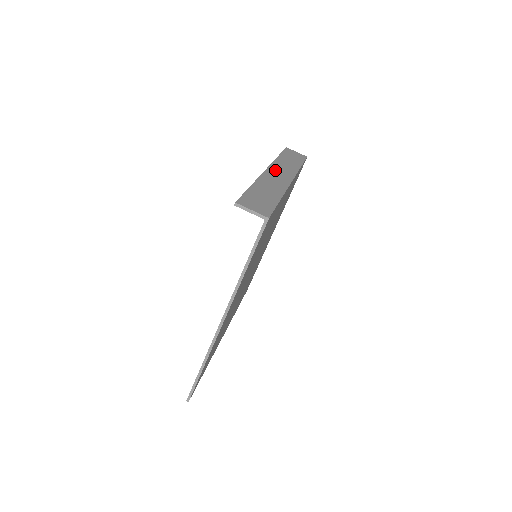
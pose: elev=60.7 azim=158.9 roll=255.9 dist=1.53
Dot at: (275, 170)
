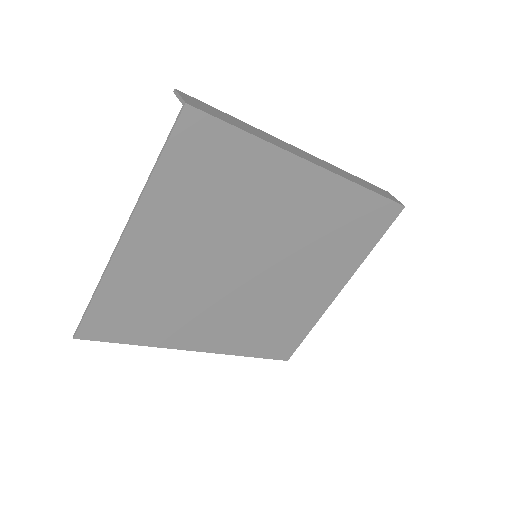
Dot at: (310, 156)
